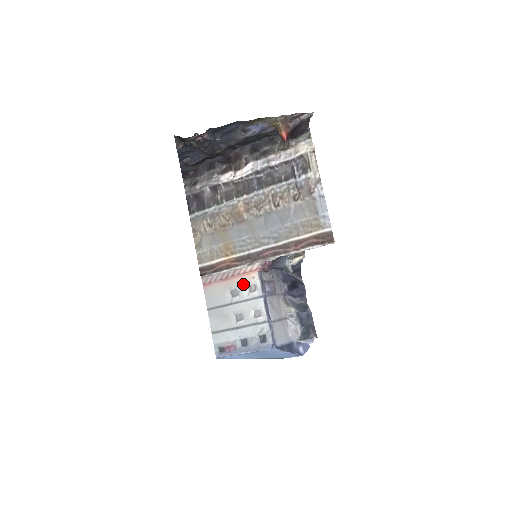
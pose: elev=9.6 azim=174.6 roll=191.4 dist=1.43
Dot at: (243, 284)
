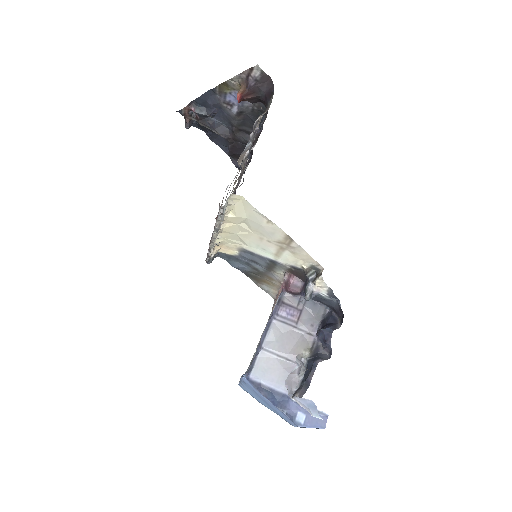
Dot at: occluded
